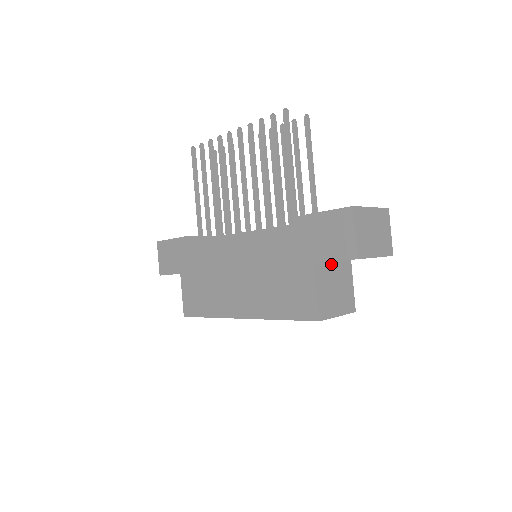
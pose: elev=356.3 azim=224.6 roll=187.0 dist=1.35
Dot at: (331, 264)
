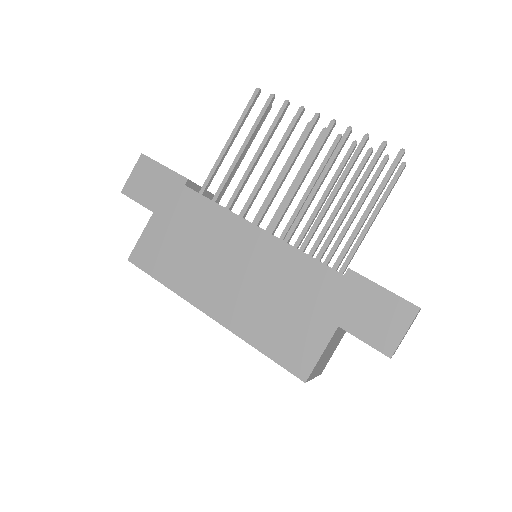
Dot at: occluded
